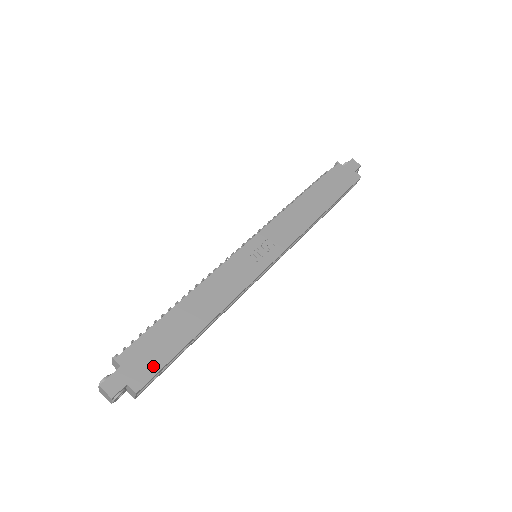
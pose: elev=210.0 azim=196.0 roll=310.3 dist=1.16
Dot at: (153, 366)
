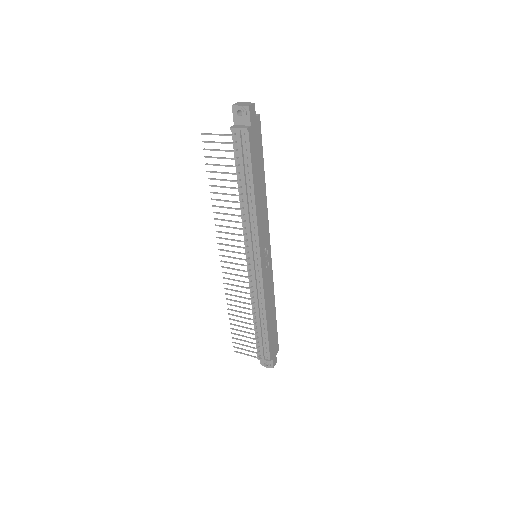
Dot at: (276, 342)
